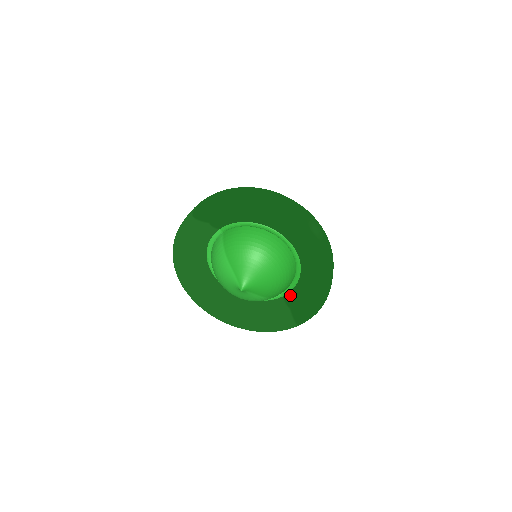
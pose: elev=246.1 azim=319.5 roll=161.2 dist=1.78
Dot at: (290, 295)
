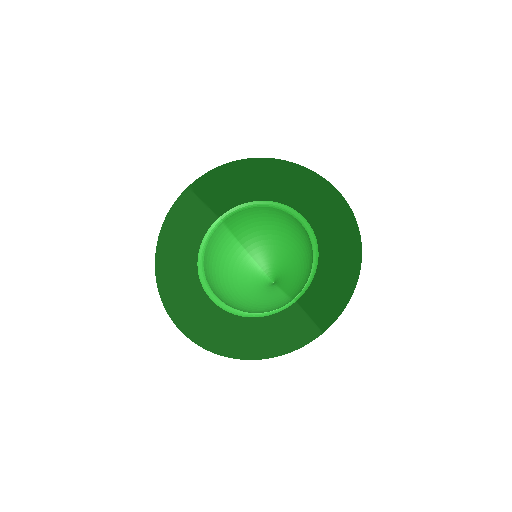
Dot at: (306, 296)
